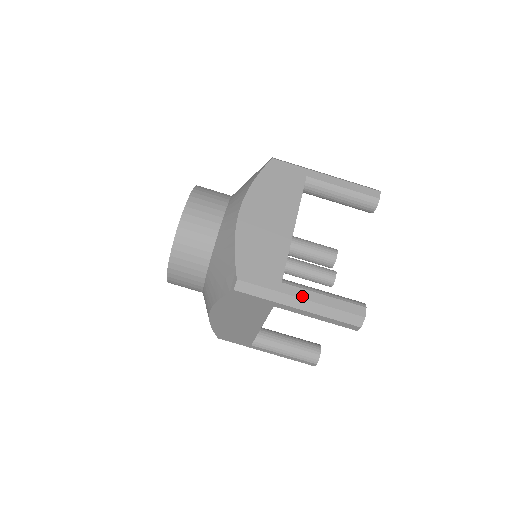
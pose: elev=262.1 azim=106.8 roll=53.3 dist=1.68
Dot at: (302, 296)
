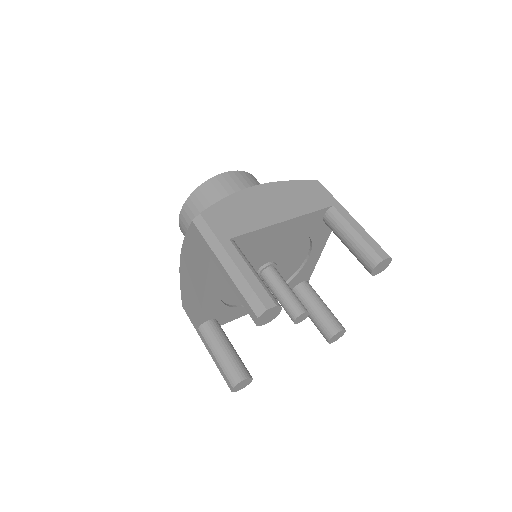
Dot at: (233, 257)
